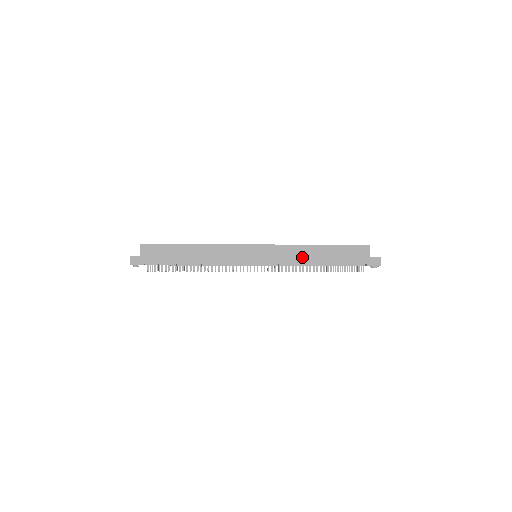
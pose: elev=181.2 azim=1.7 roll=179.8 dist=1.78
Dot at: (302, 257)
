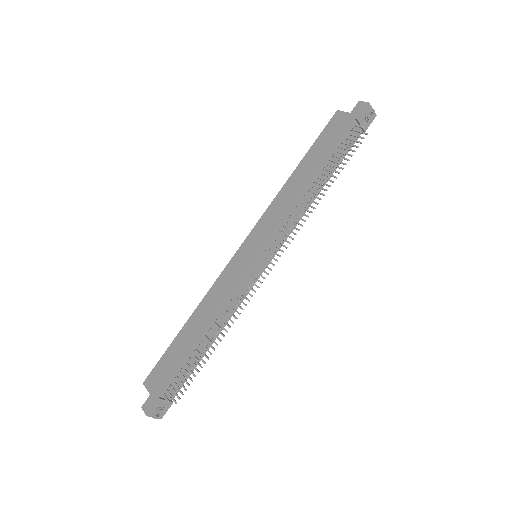
Dot at: (291, 196)
